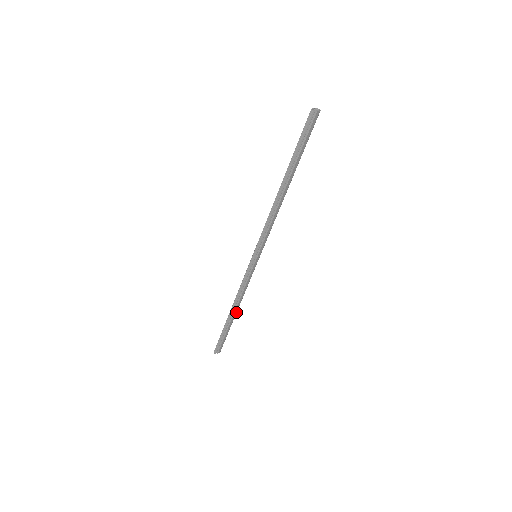
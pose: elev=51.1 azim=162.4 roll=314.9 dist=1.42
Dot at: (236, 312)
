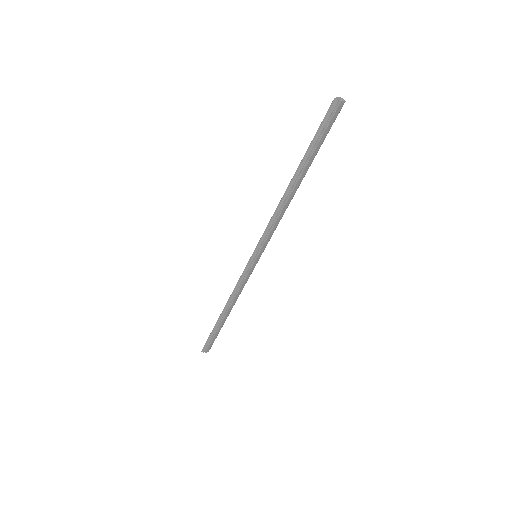
Dot at: (229, 313)
